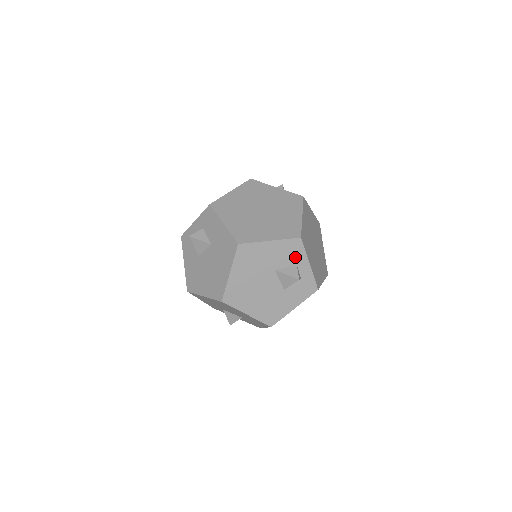
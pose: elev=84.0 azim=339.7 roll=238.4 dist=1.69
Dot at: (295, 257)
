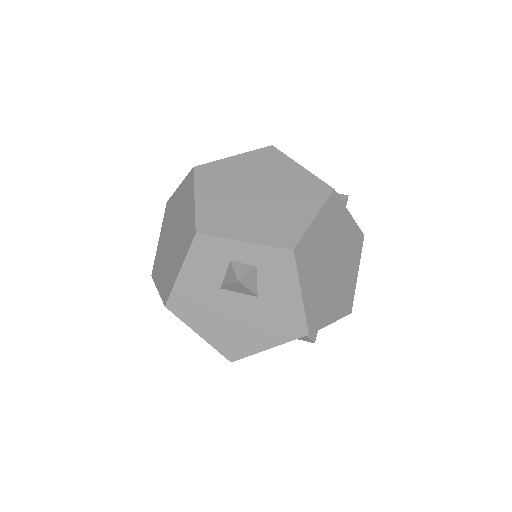
Dot at: occluded
